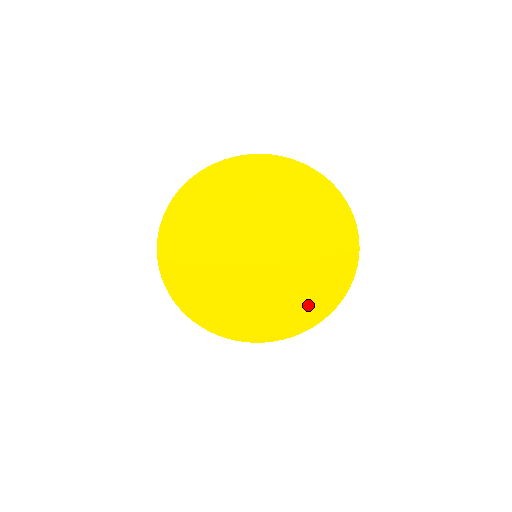
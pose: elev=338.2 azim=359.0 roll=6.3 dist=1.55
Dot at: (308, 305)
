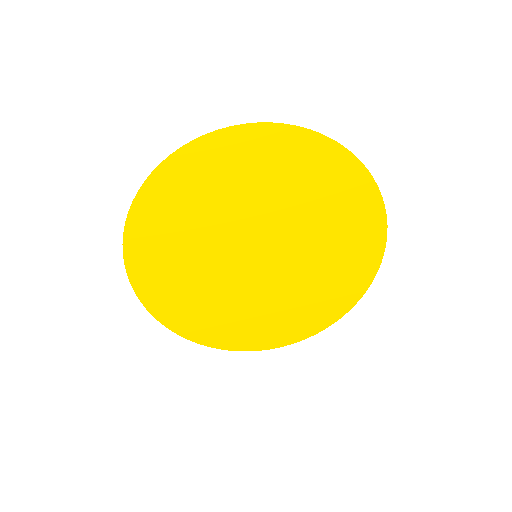
Dot at: (346, 276)
